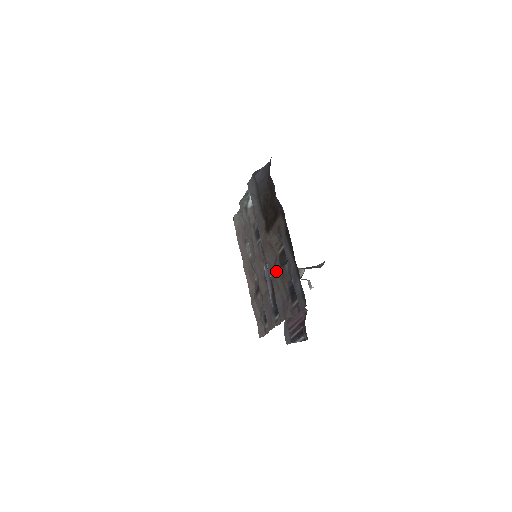
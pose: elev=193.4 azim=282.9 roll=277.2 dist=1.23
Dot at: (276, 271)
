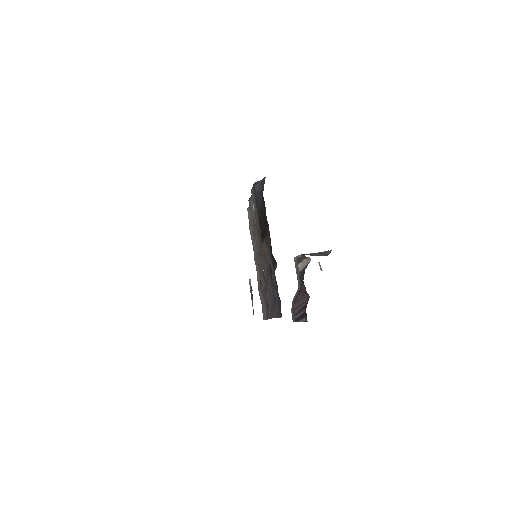
Dot at: (268, 276)
